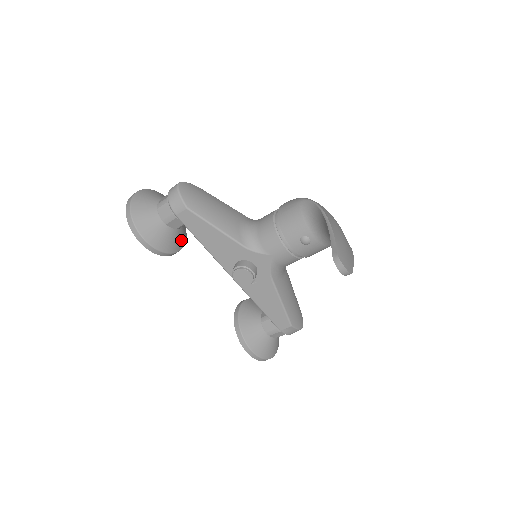
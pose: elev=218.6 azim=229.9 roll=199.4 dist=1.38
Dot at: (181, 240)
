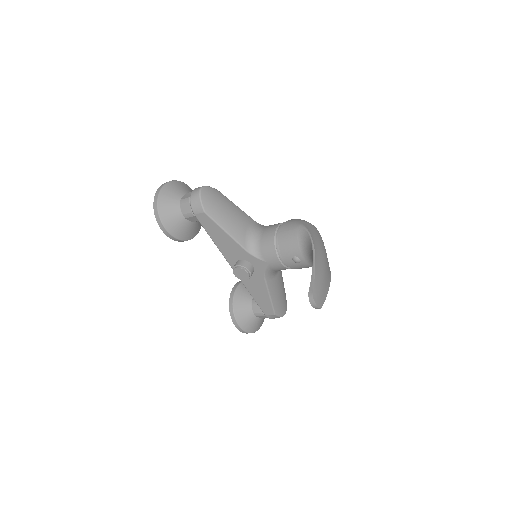
Dot at: (196, 229)
